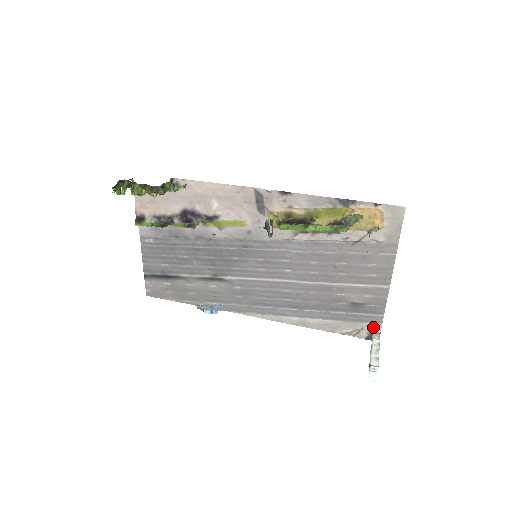
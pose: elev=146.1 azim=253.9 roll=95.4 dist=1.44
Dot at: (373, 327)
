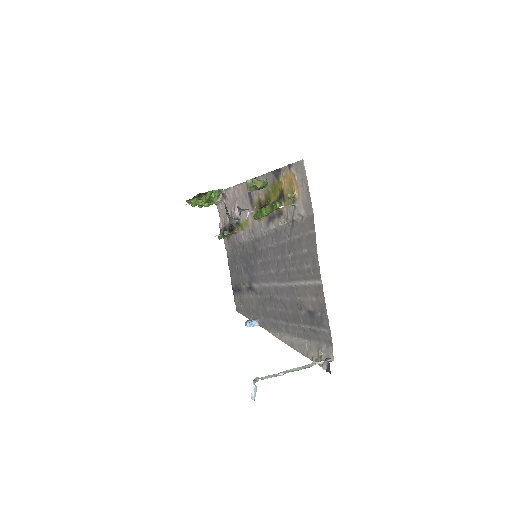
Dot at: (328, 351)
